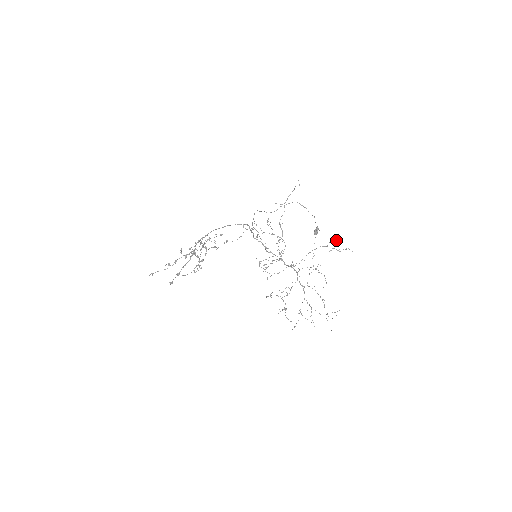
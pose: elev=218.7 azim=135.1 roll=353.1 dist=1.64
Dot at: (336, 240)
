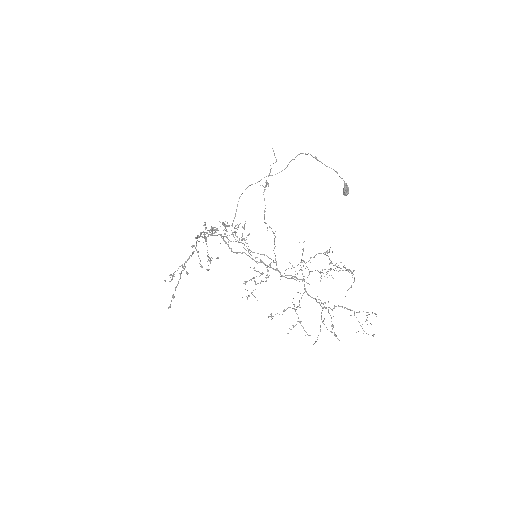
Dot at: occluded
